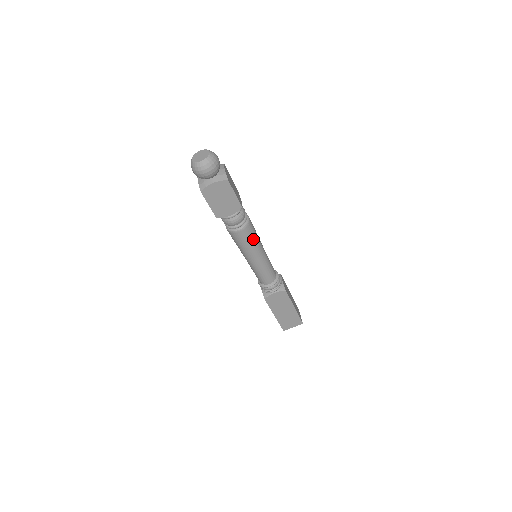
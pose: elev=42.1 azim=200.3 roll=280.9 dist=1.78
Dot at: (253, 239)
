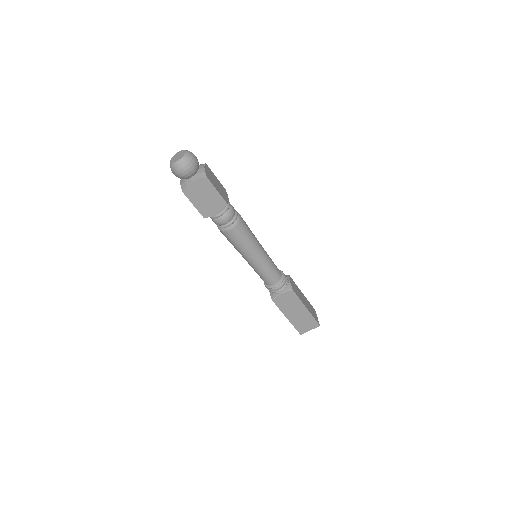
Dot at: (247, 237)
